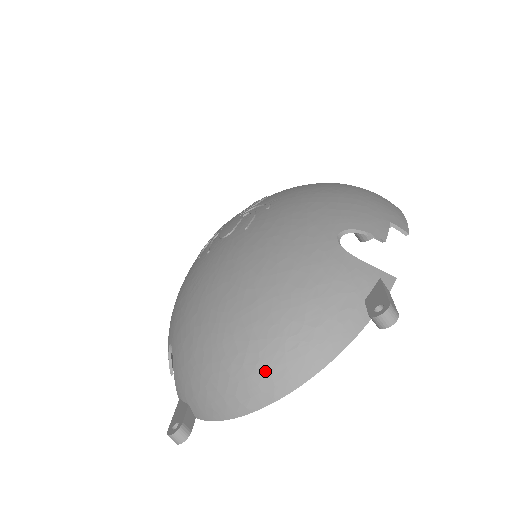
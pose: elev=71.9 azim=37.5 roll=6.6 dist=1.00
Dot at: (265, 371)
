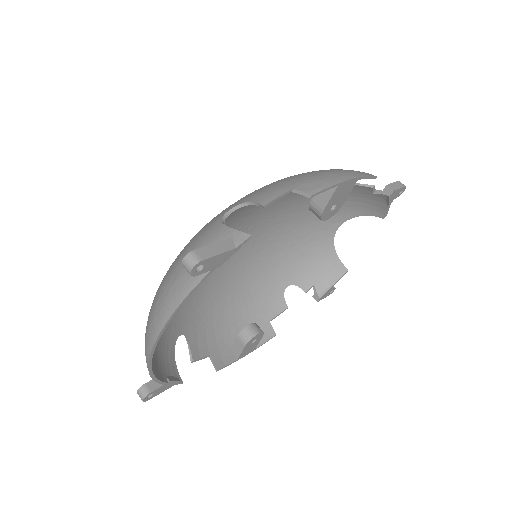
Dot at: (148, 327)
